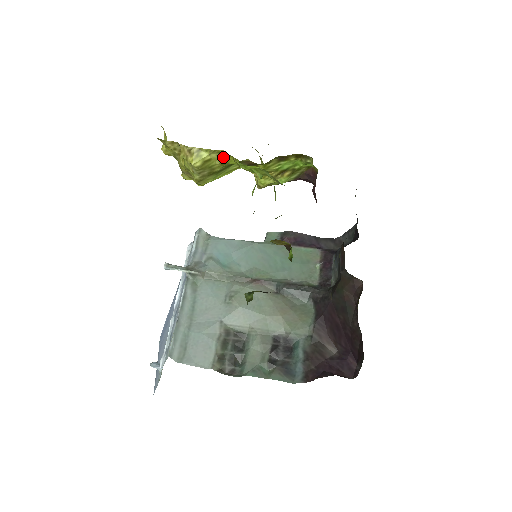
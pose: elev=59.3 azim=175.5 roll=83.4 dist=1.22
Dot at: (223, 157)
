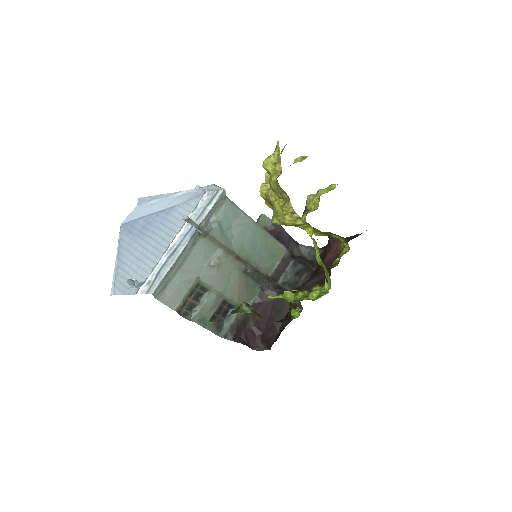
Dot at: (307, 227)
